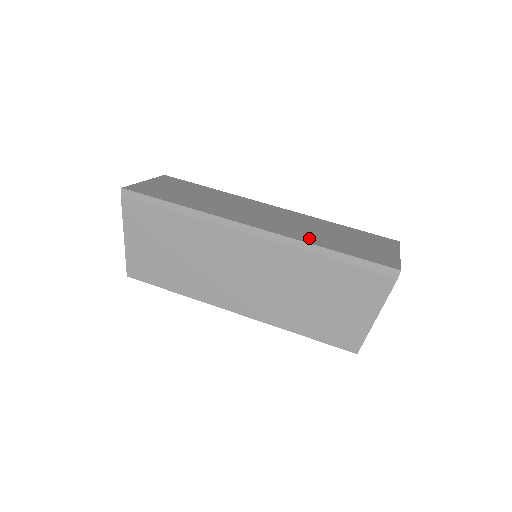
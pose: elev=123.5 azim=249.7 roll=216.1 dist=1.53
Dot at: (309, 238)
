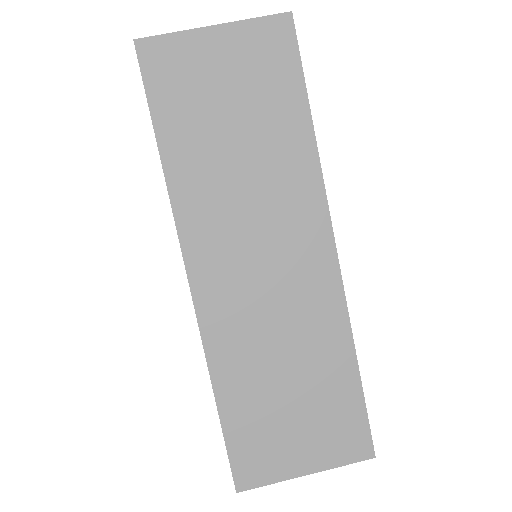
Dot at: (229, 358)
